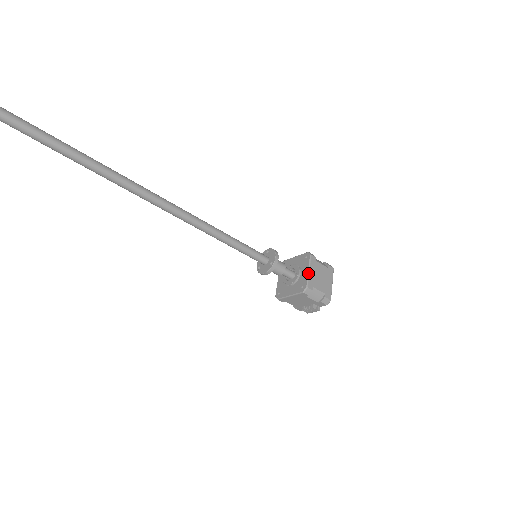
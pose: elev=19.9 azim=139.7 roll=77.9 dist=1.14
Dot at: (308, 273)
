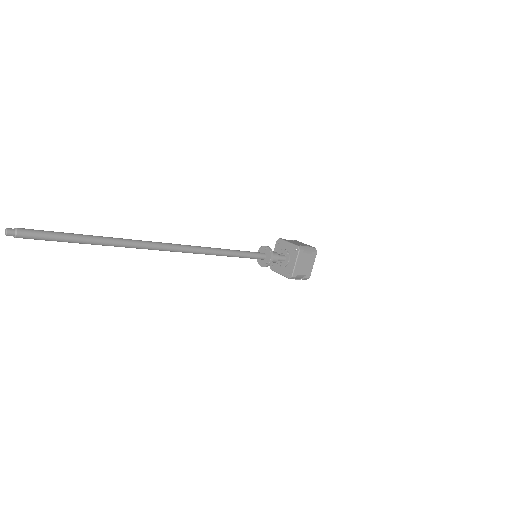
Dot at: (295, 265)
